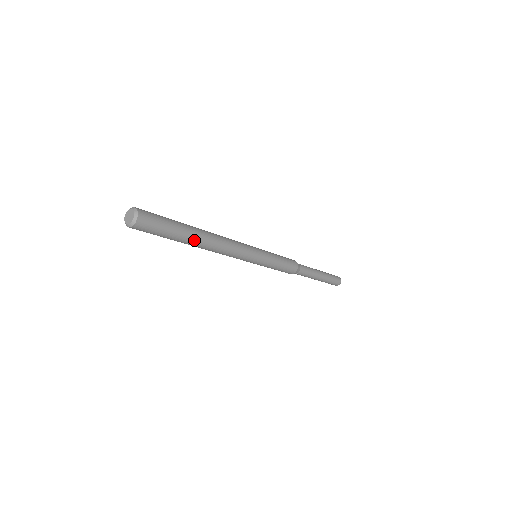
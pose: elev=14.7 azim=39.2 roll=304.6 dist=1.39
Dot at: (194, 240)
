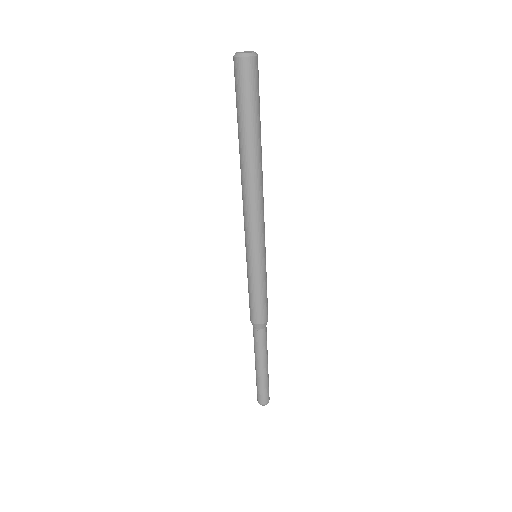
Dot at: (248, 150)
